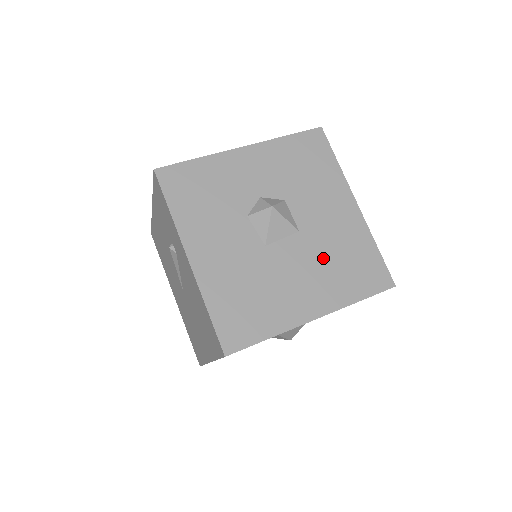
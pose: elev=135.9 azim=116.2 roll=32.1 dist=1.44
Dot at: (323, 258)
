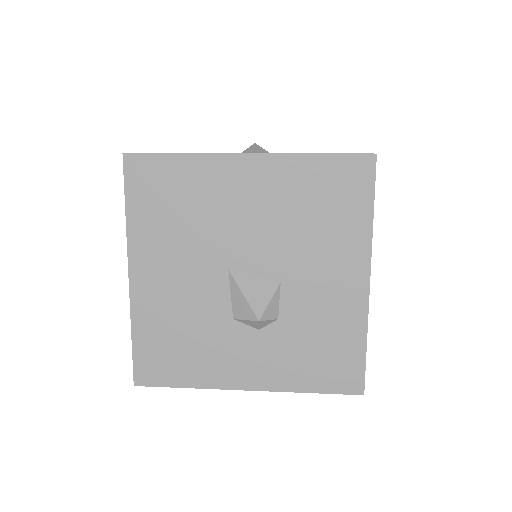
Dot at: occluded
